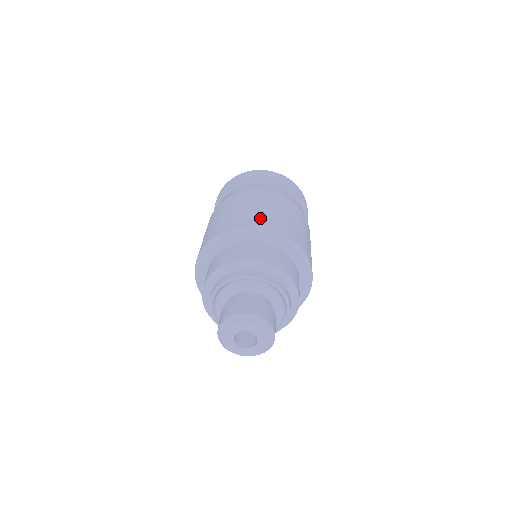
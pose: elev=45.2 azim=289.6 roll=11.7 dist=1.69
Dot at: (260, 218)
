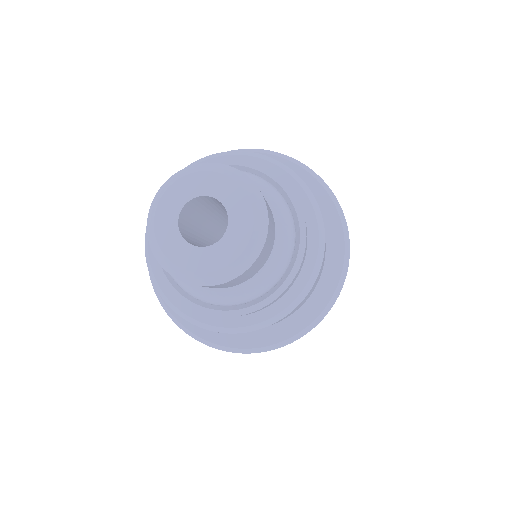
Dot at: occluded
